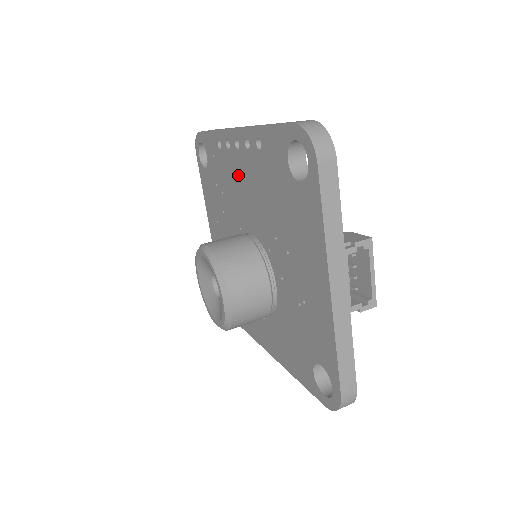
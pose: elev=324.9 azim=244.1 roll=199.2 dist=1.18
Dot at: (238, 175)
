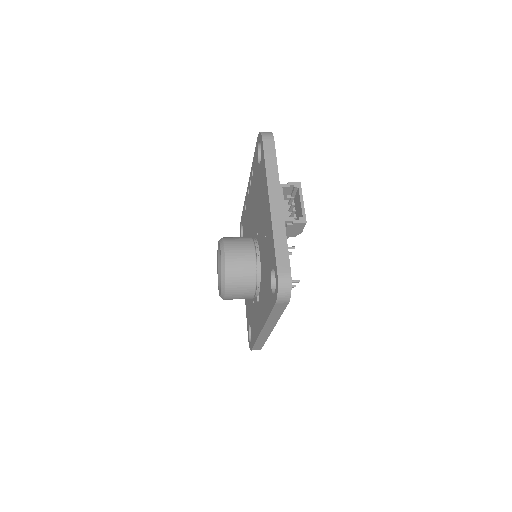
Dot at: (249, 211)
